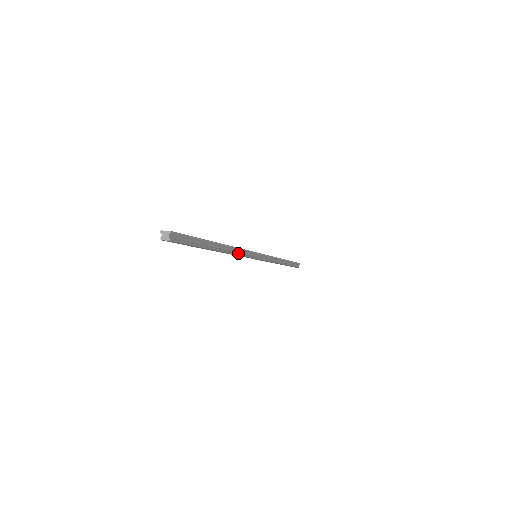
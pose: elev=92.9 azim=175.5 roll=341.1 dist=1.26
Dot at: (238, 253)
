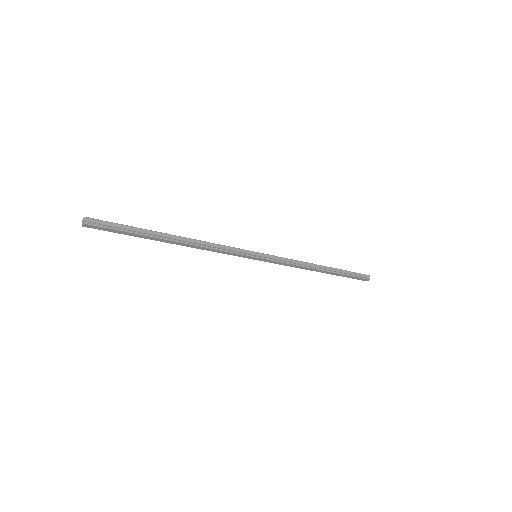
Dot at: (210, 247)
